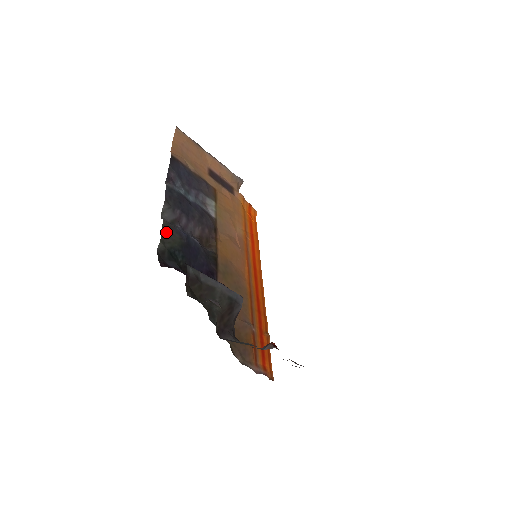
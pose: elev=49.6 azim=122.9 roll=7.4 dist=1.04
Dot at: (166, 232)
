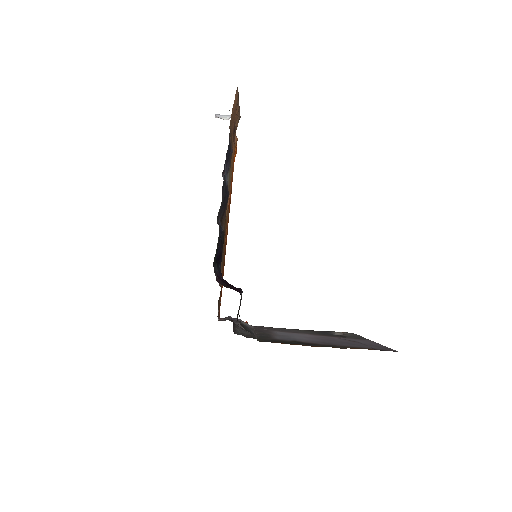
Dot at: (218, 239)
